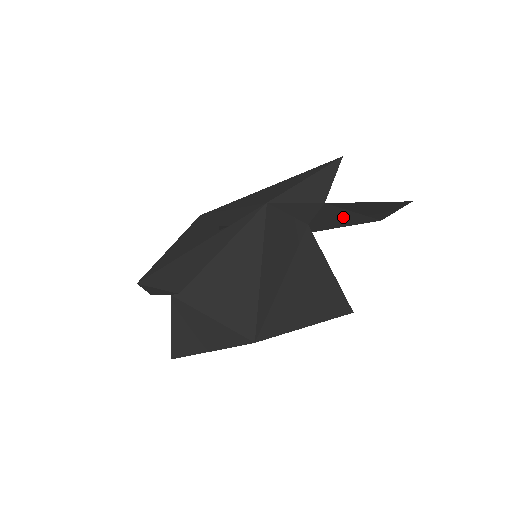
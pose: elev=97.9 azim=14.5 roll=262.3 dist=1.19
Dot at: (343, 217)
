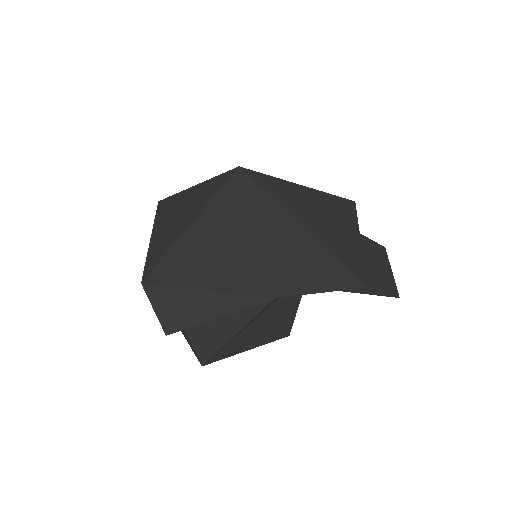
Dot at: occluded
